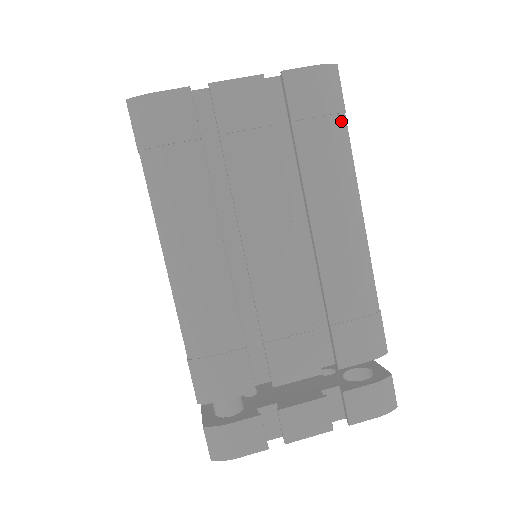
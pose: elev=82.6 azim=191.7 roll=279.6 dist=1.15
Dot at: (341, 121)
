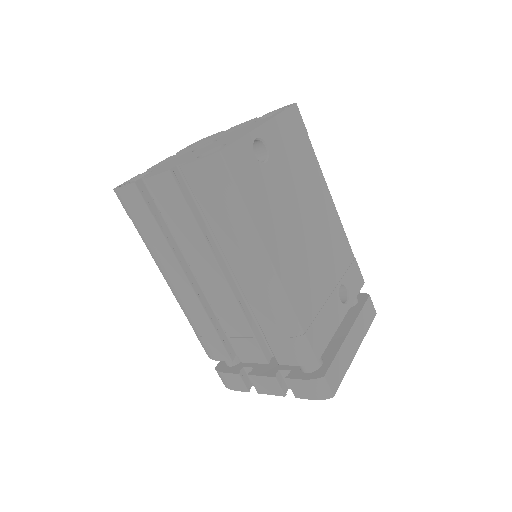
Dot at: (234, 199)
